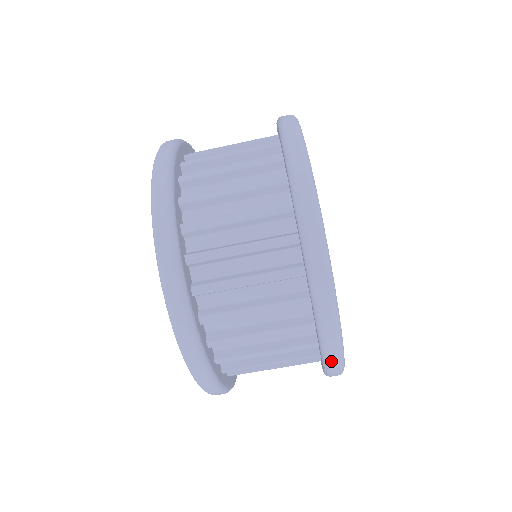
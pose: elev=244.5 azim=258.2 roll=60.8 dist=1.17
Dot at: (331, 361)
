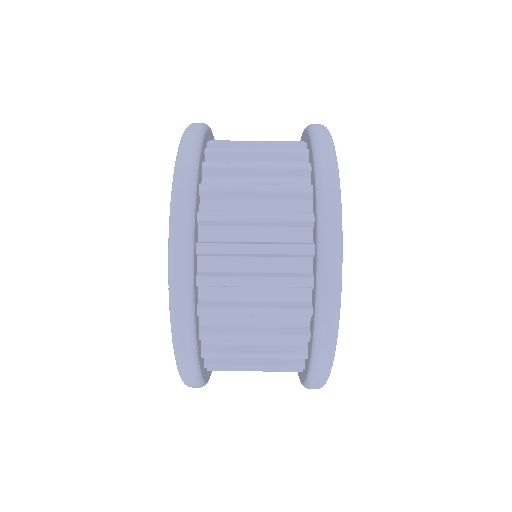
Dot at: (317, 375)
